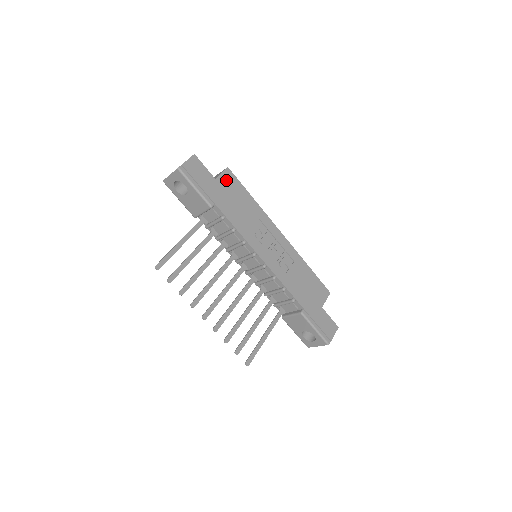
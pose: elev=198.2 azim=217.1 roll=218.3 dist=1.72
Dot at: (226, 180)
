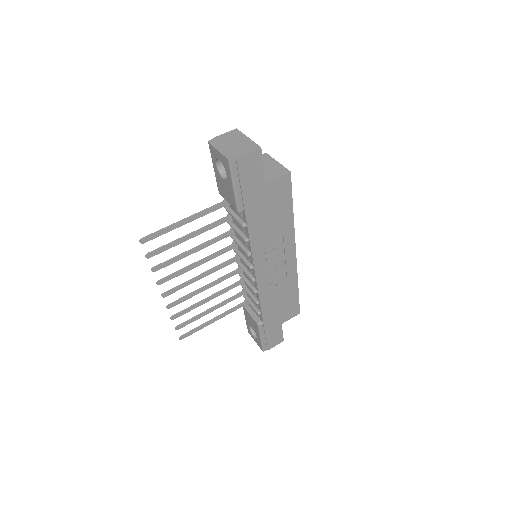
Dot at: (277, 187)
